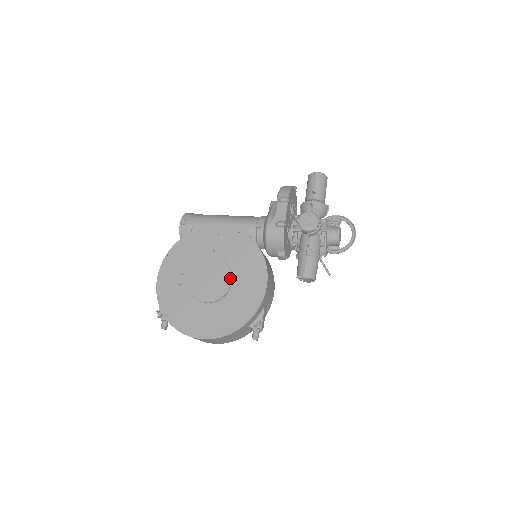
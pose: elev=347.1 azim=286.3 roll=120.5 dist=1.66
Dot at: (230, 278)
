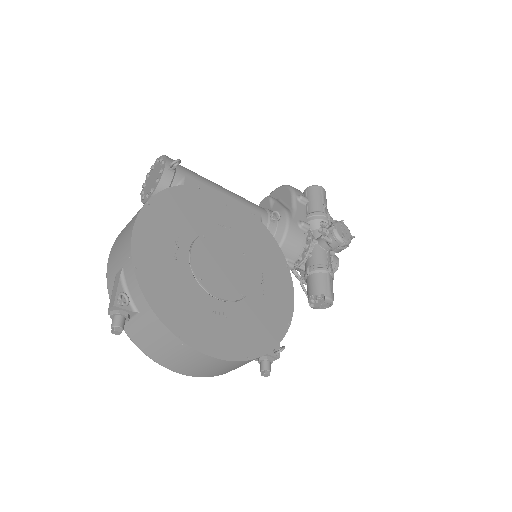
Dot at: (251, 272)
